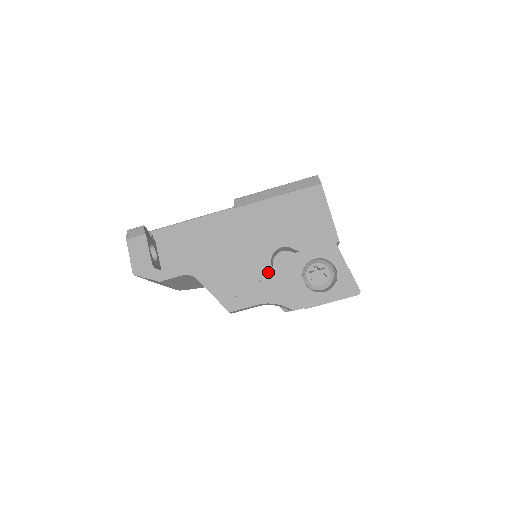
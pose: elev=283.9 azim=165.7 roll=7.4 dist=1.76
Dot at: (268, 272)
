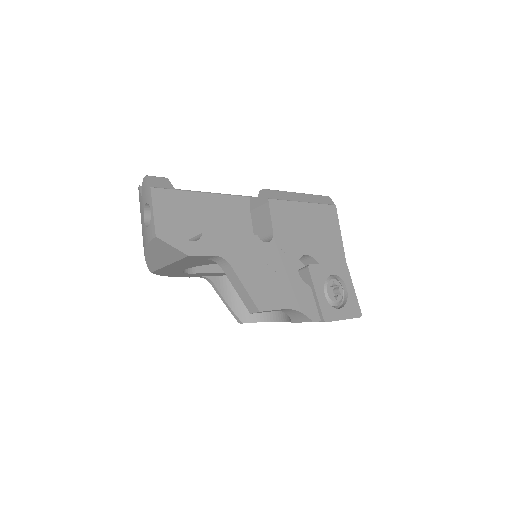
Dot at: (295, 277)
